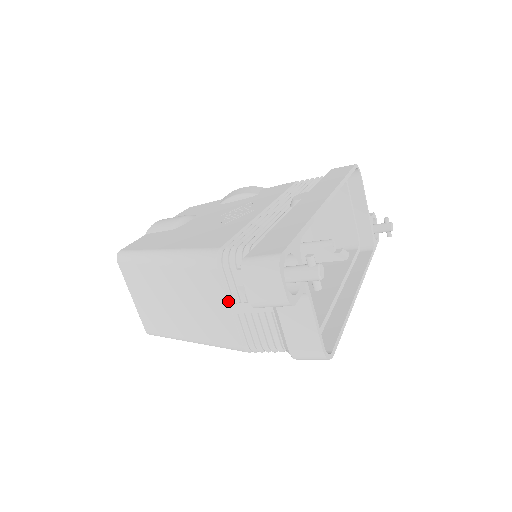
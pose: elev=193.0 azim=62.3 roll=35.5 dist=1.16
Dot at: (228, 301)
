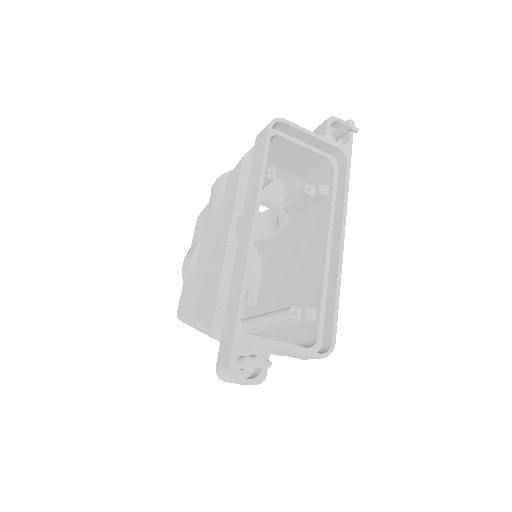
Dot at: occluded
